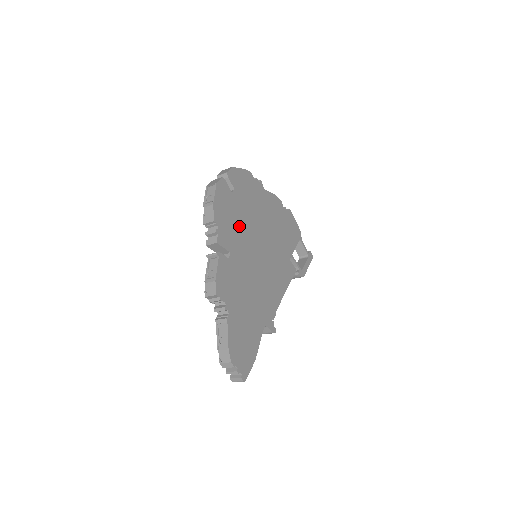
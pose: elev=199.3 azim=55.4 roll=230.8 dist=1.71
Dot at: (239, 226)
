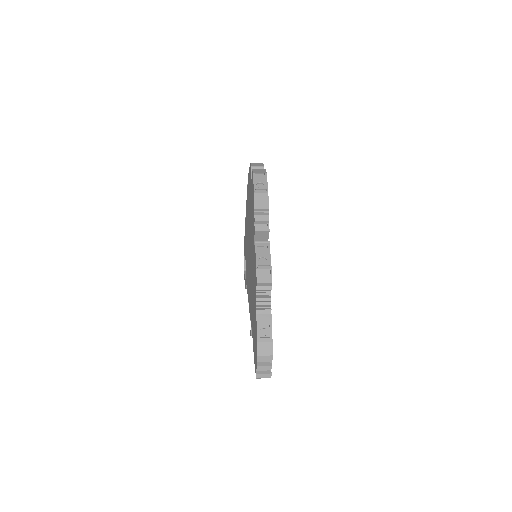
Dot at: occluded
